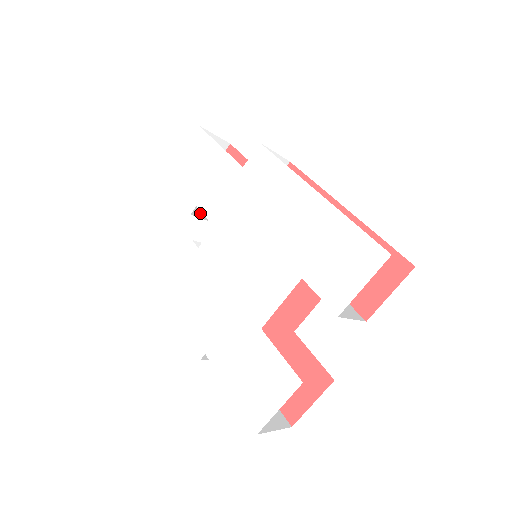
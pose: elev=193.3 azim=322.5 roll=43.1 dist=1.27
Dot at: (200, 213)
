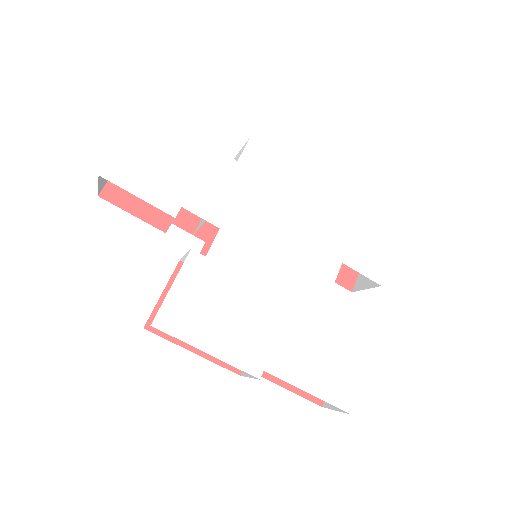
Dot at: occluded
